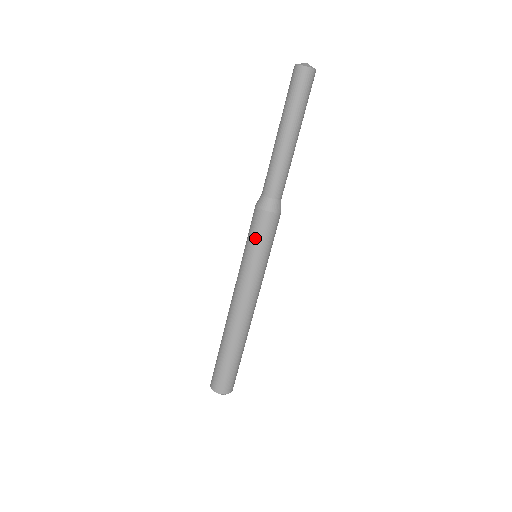
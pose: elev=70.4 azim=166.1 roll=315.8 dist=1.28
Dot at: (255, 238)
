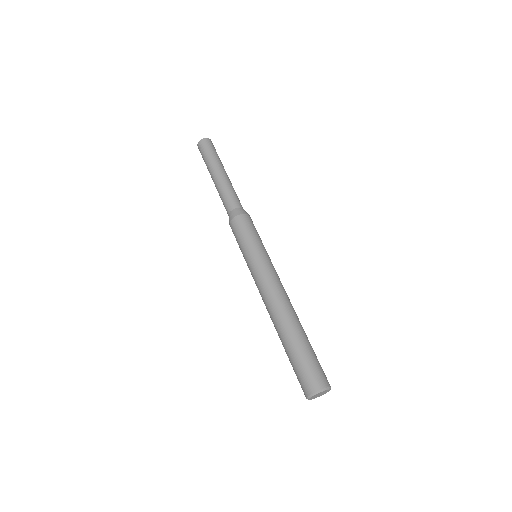
Dot at: (239, 242)
